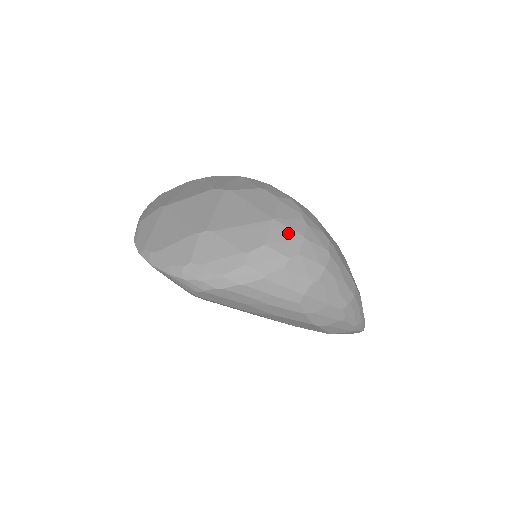
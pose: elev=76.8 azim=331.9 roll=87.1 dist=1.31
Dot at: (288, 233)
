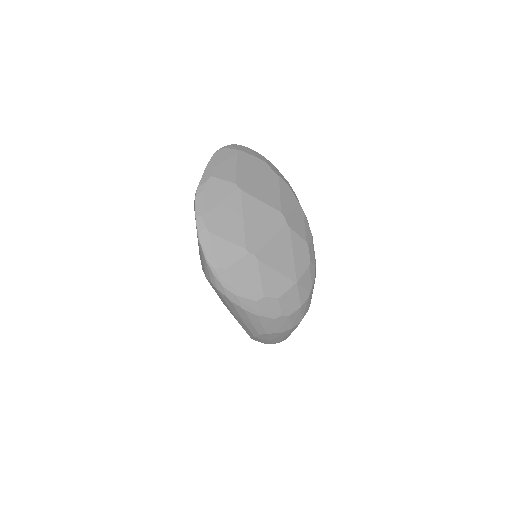
Dot at: (296, 299)
